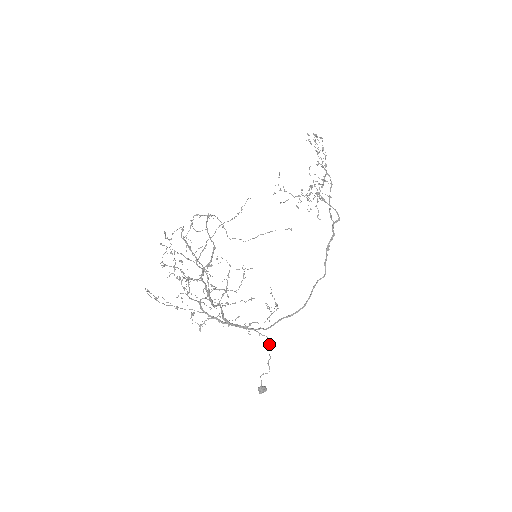
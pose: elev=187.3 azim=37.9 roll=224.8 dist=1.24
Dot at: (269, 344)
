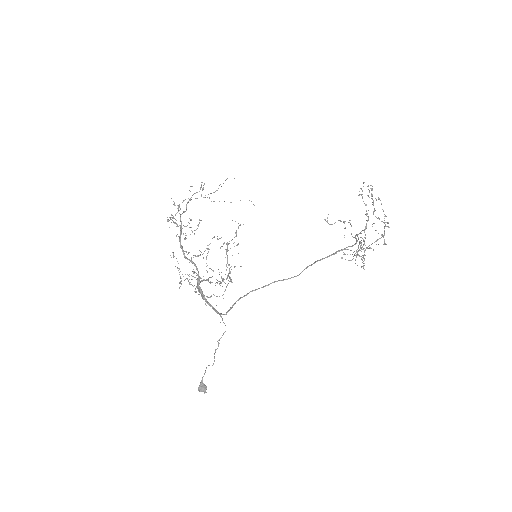
Dot at: (223, 333)
